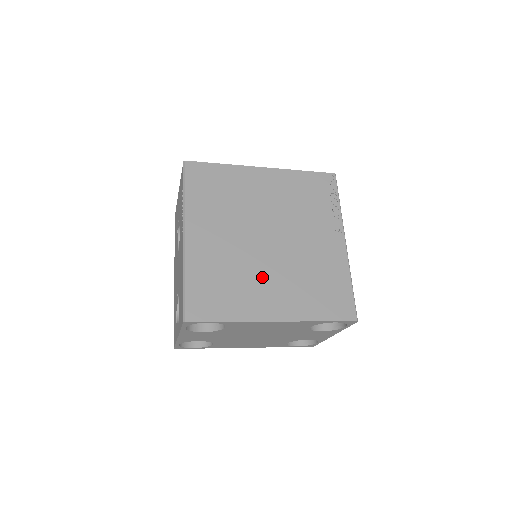
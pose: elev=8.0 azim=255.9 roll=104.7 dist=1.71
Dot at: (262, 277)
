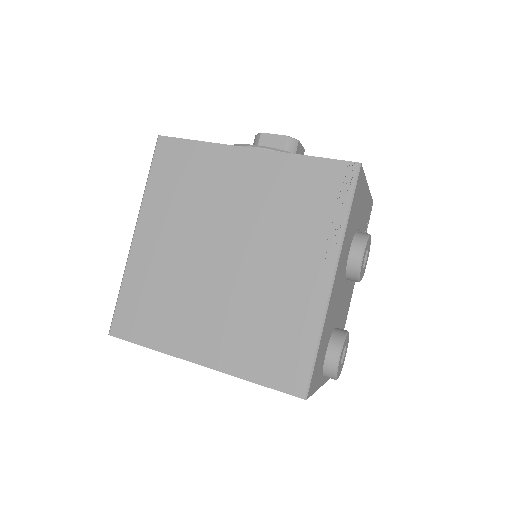
Dot at: (201, 305)
